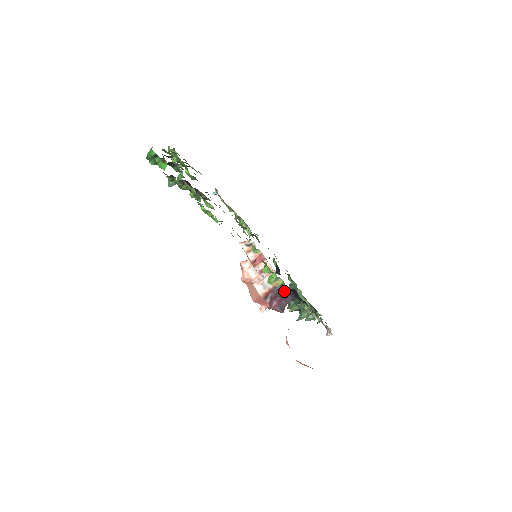
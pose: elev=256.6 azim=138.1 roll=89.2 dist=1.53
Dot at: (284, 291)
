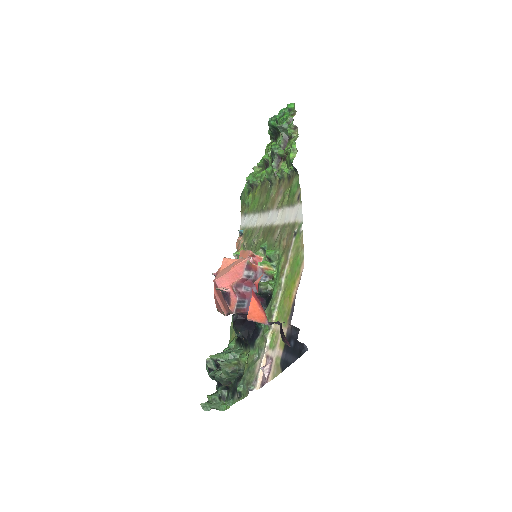
Dot at: (267, 282)
